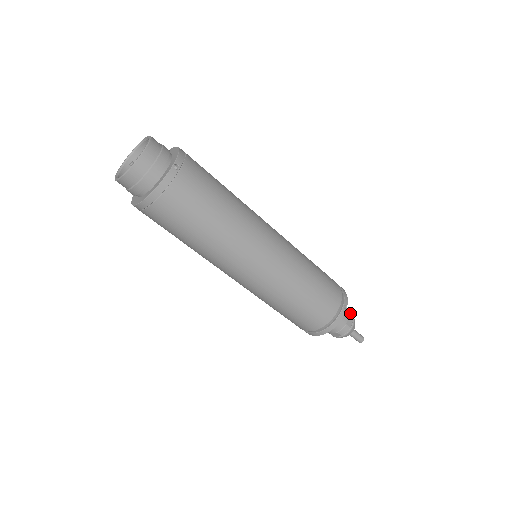
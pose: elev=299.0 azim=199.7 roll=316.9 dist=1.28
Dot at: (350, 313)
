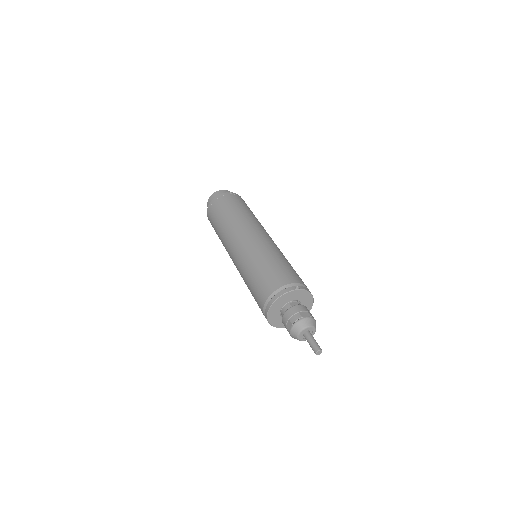
Dot at: (311, 314)
